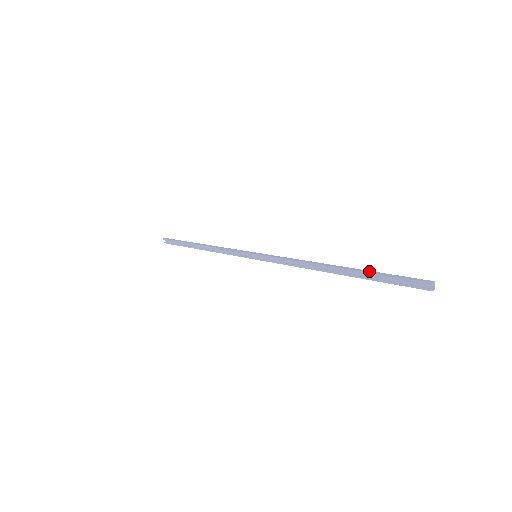
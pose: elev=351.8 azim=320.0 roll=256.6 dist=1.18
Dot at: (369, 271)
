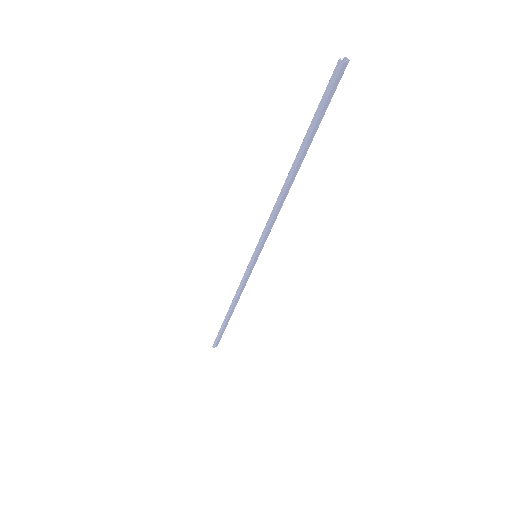
Dot at: (314, 133)
